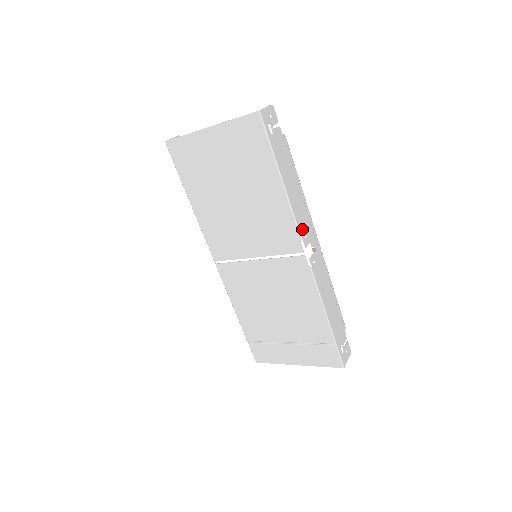
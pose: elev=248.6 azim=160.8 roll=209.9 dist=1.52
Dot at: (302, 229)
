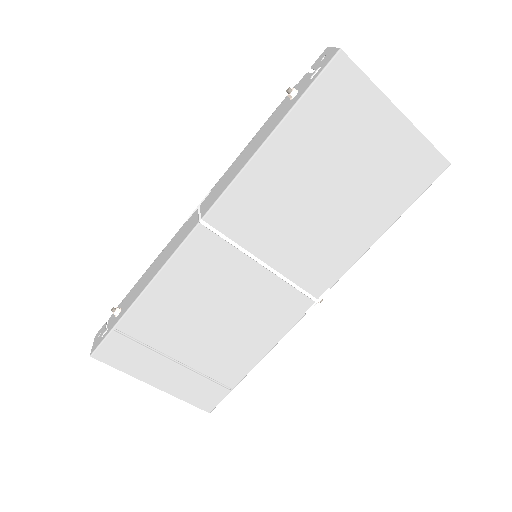
Dot at: occluded
